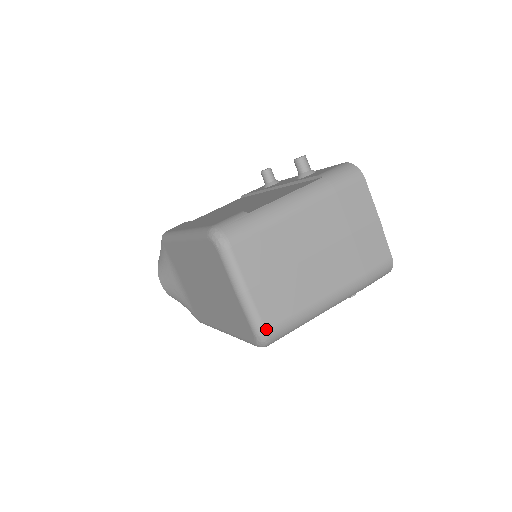
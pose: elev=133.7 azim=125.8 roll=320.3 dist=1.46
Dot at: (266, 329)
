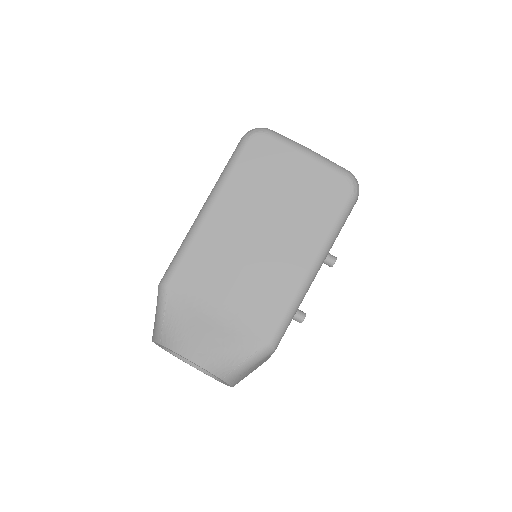
Dot at: (346, 170)
